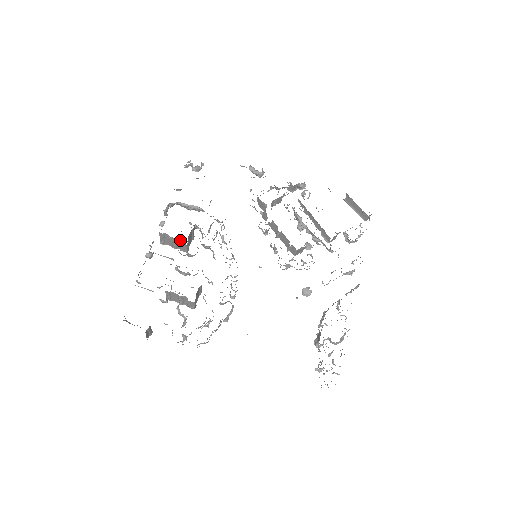
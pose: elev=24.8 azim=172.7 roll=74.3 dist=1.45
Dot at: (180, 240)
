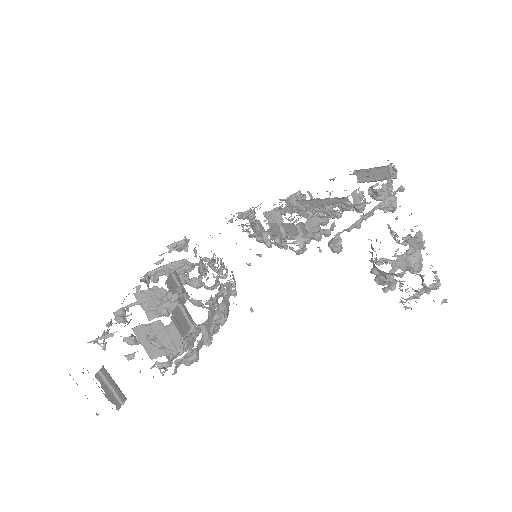
Dot at: (158, 288)
